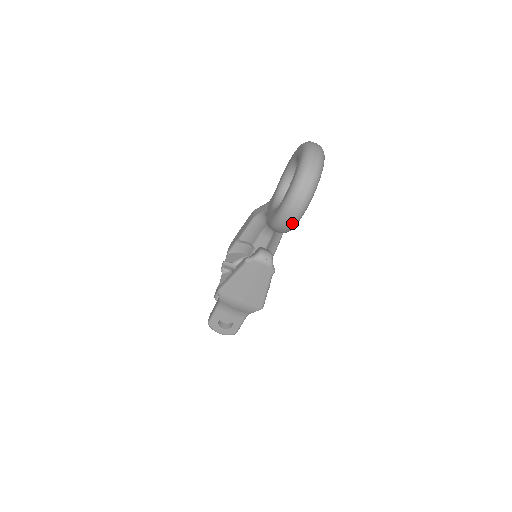
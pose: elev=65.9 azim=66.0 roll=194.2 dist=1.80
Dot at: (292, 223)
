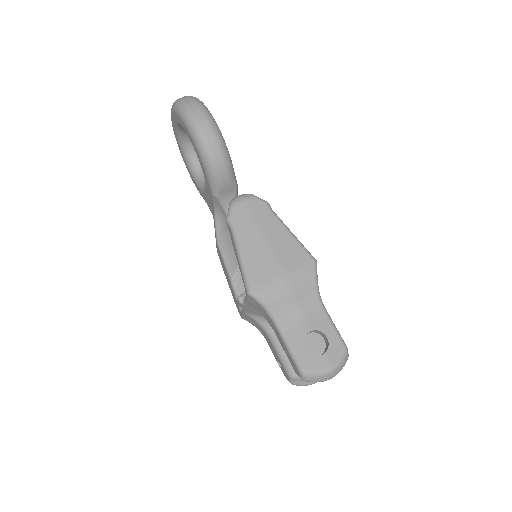
Dot at: (214, 131)
